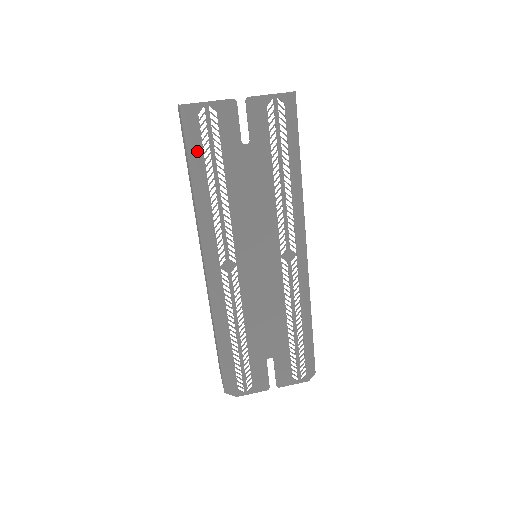
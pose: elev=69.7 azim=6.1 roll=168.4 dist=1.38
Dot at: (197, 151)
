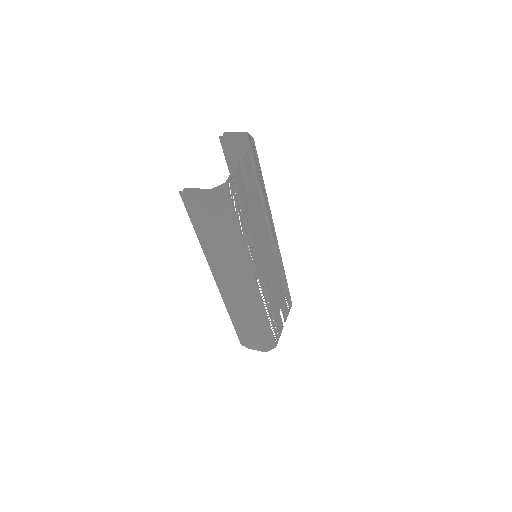
Dot at: (231, 215)
